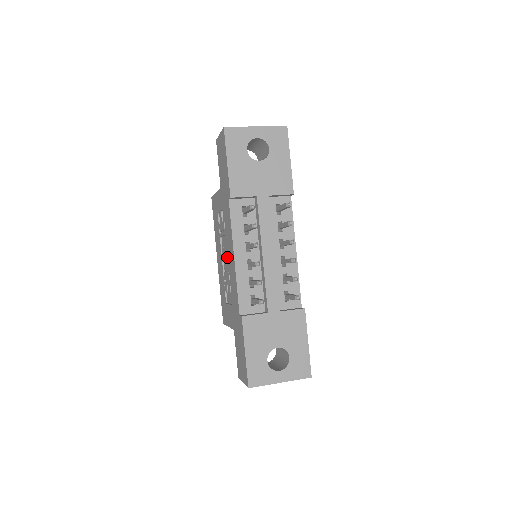
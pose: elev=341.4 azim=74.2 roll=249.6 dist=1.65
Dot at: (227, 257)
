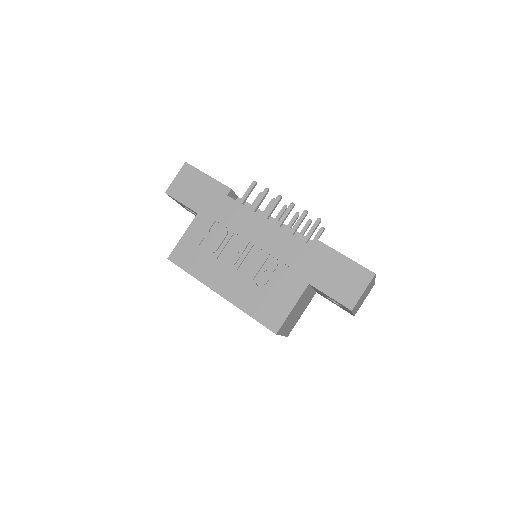
Dot at: (250, 245)
